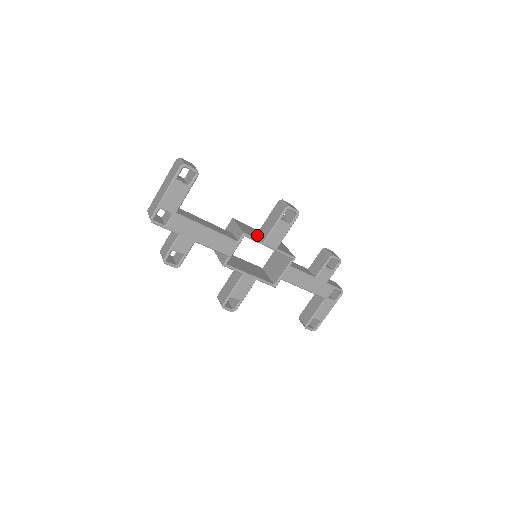
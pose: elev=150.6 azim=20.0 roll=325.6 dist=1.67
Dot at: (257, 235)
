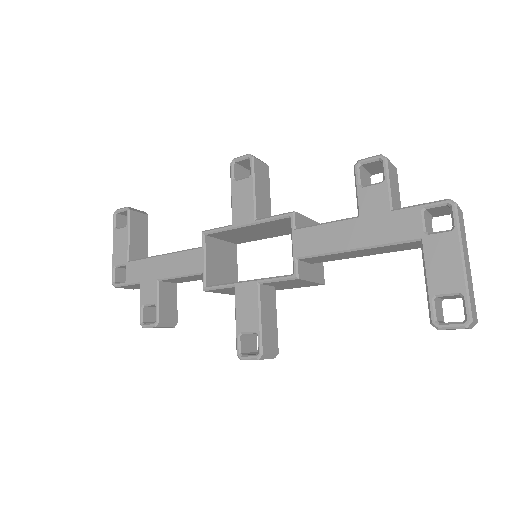
Dot at: occluded
